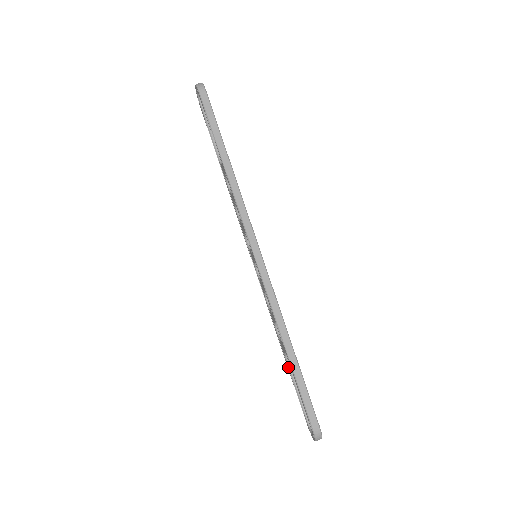
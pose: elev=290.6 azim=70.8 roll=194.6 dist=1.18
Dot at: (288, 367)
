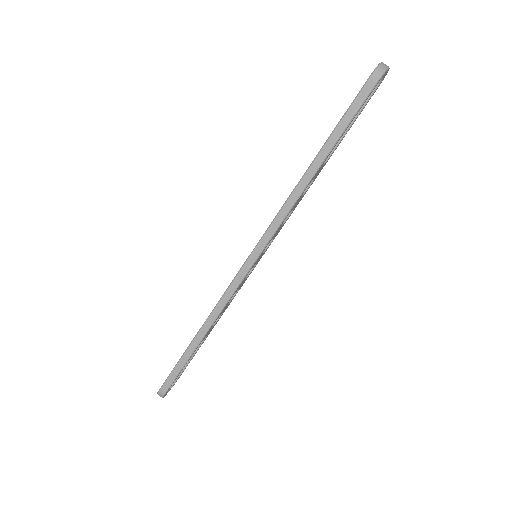
Dot at: occluded
